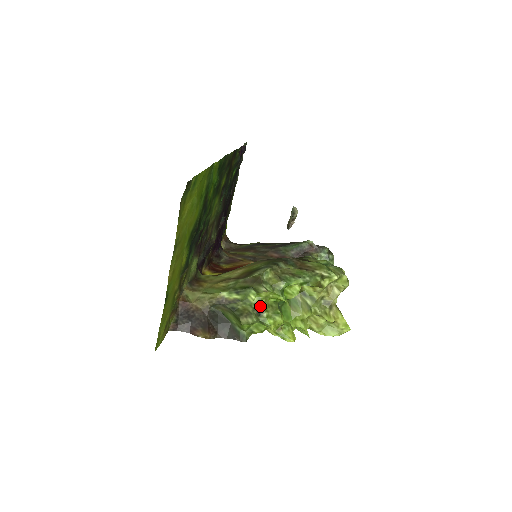
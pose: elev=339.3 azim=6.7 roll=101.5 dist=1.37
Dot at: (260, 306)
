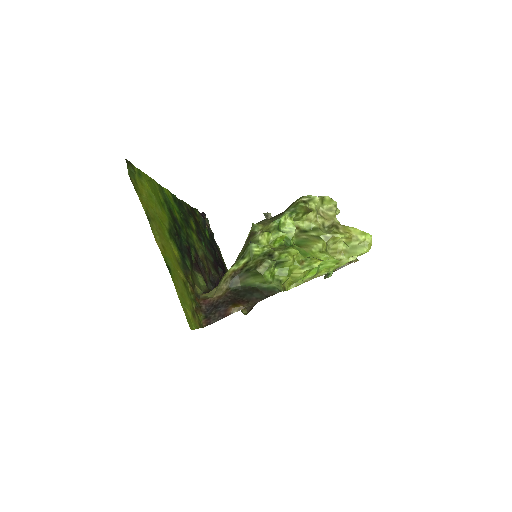
Dot at: (268, 251)
